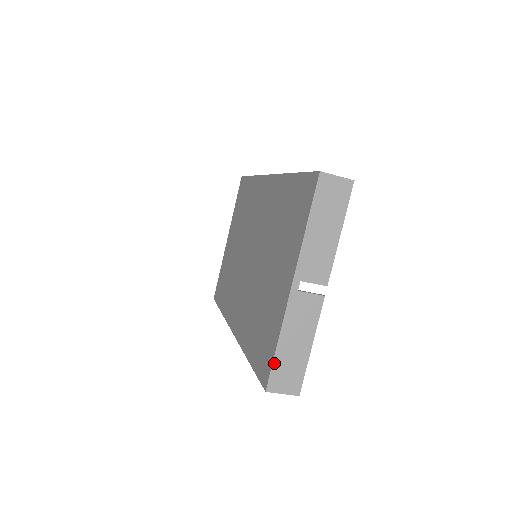
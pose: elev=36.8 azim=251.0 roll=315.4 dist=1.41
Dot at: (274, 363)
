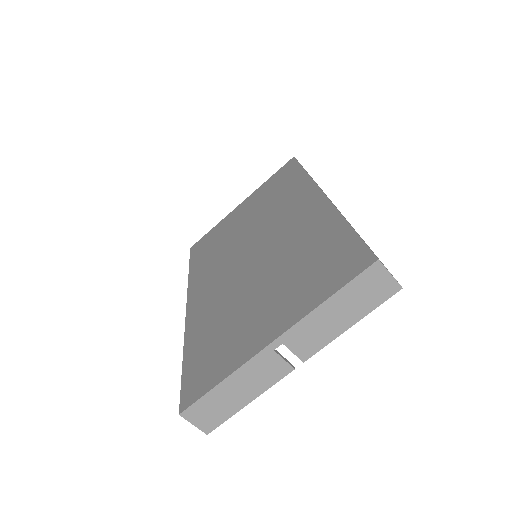
Dot at: (205, 396)
